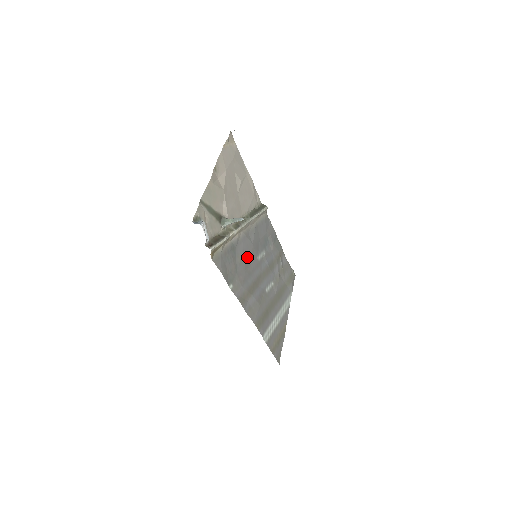
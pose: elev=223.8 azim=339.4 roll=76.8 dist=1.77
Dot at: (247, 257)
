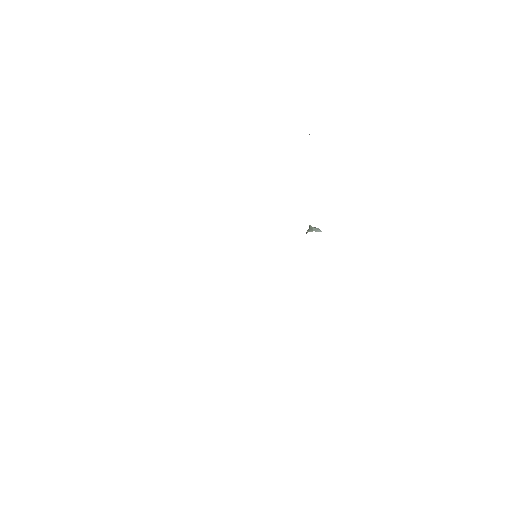
Dot at: occluded
